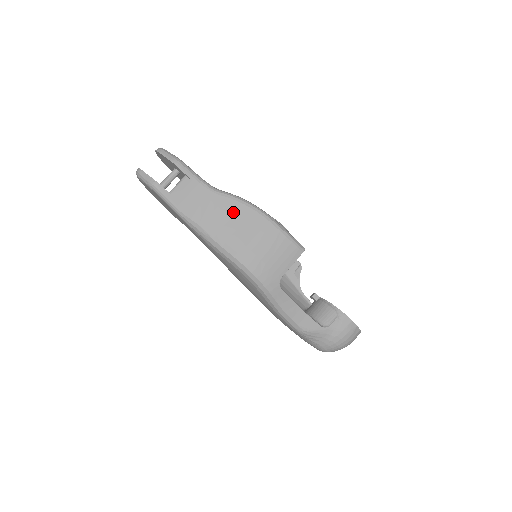
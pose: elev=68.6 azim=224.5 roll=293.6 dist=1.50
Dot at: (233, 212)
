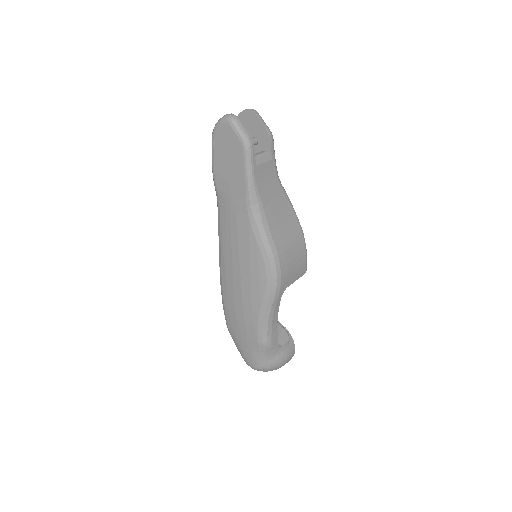
Dot at: (284, 209)
